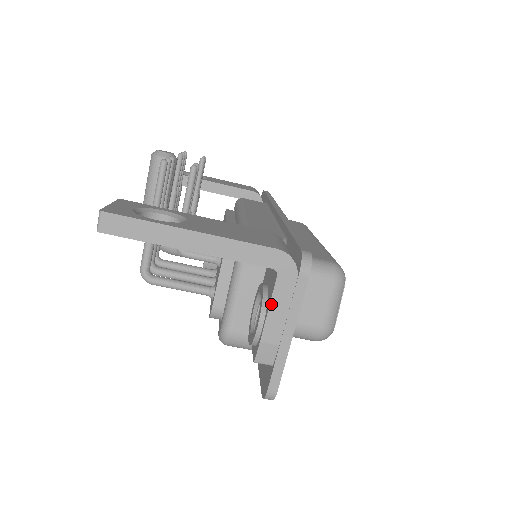
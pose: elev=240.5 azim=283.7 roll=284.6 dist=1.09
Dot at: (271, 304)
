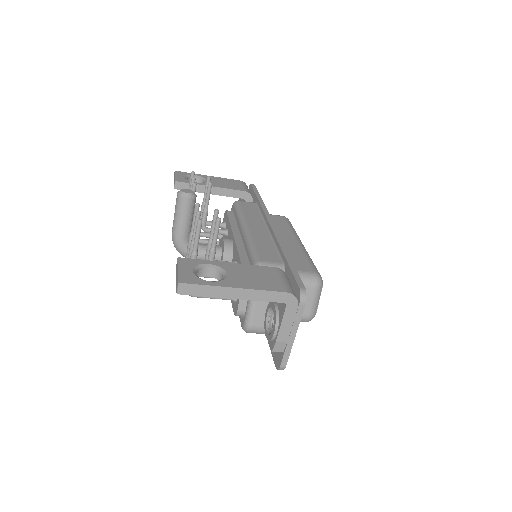
Dot at: (282, 321)
